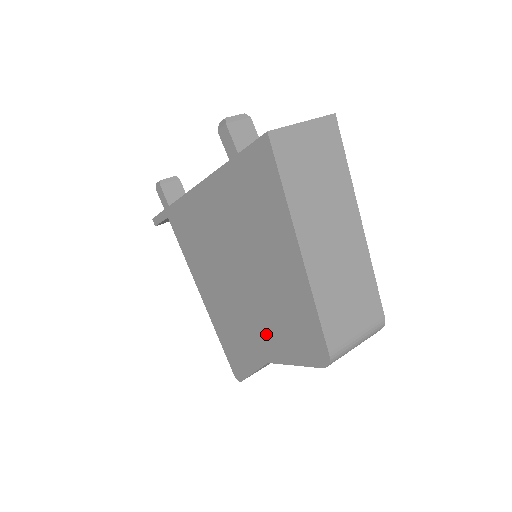
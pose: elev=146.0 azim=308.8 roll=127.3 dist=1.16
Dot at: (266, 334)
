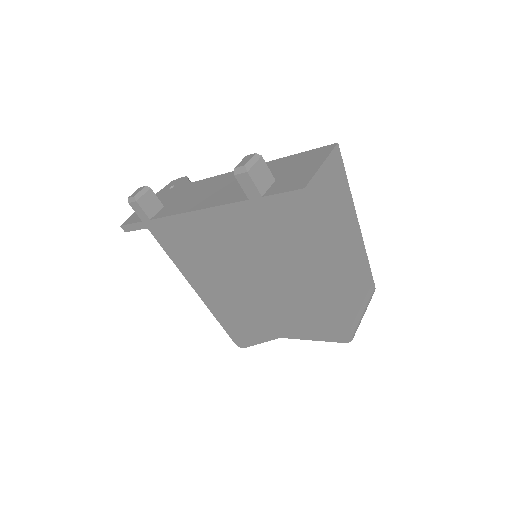
Dot at: (281, 320)
